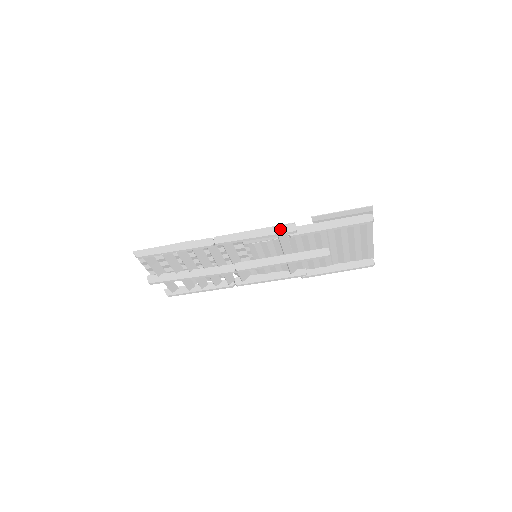
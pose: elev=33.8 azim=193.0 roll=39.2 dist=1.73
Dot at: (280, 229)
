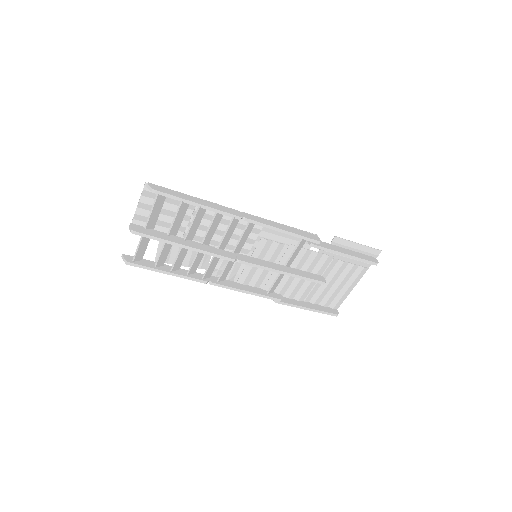
Dot at: (306, 234)
